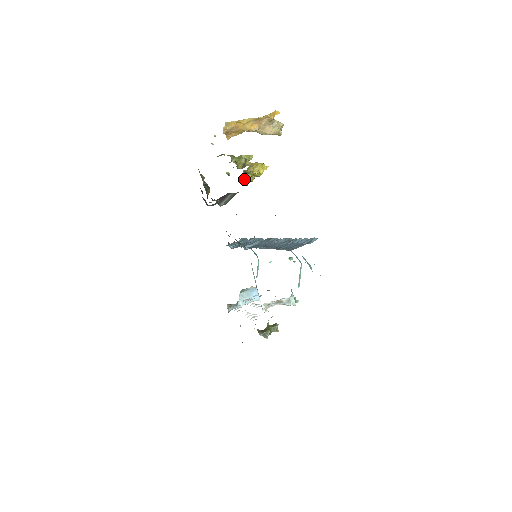
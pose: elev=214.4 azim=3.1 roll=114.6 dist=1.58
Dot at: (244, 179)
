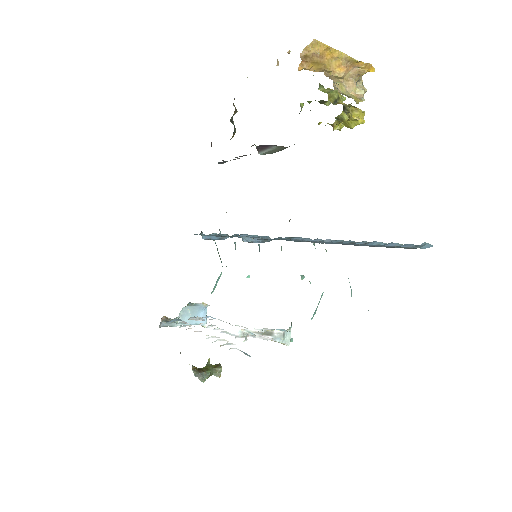
Dot at: (337, 118)
